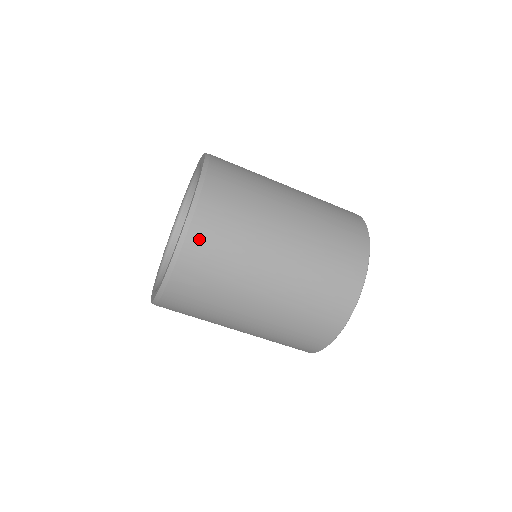
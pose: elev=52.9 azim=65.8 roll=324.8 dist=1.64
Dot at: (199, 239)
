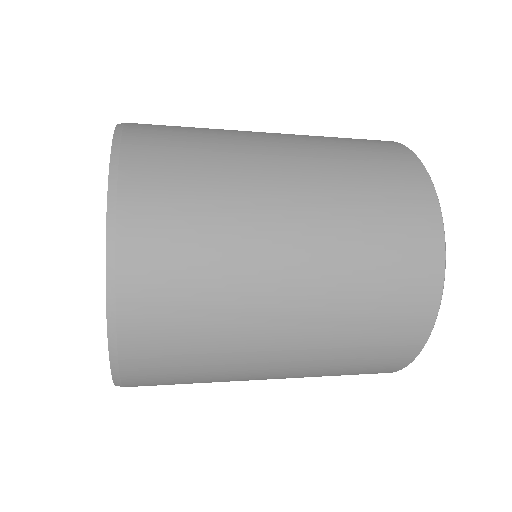
Dot at: occluded
